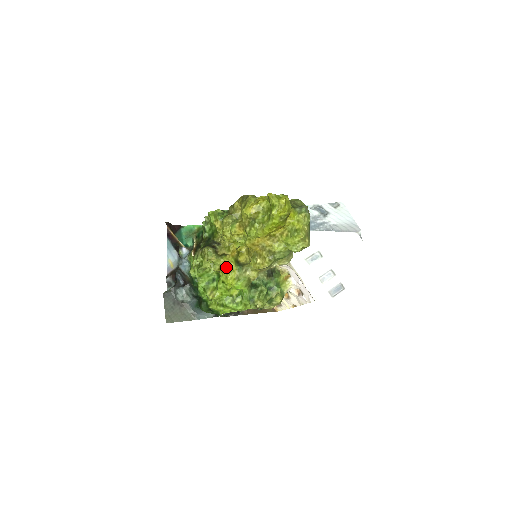
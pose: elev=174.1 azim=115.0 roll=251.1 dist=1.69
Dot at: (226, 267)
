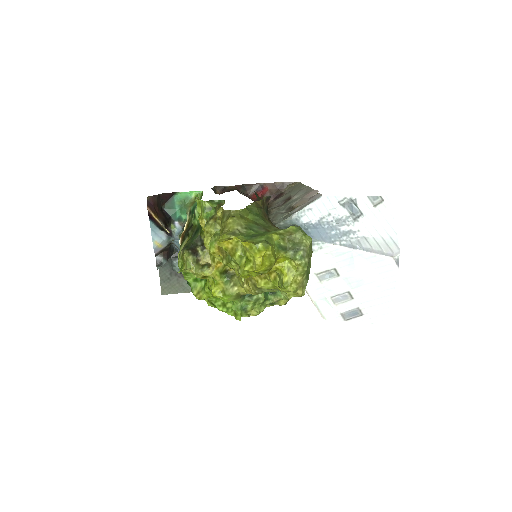
Dot at: occluded
